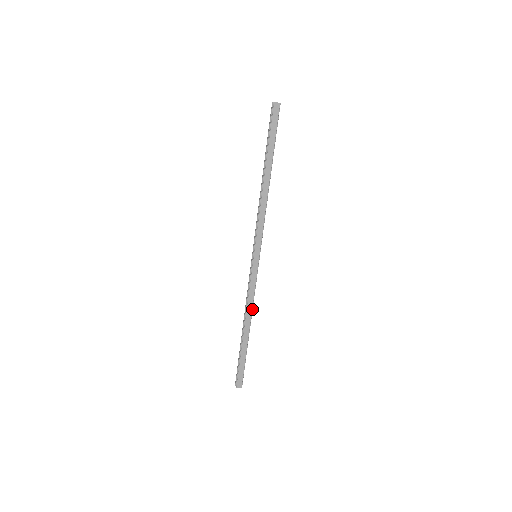
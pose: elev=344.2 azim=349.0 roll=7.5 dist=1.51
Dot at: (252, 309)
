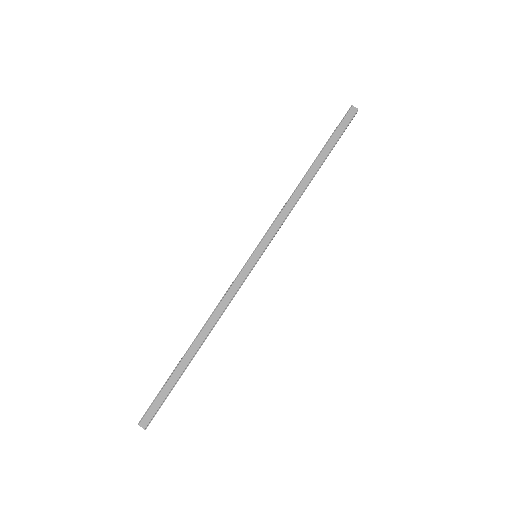
Dot at: (218, 320)
